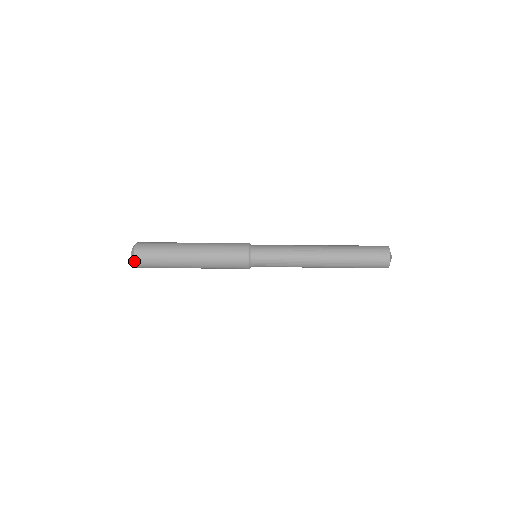
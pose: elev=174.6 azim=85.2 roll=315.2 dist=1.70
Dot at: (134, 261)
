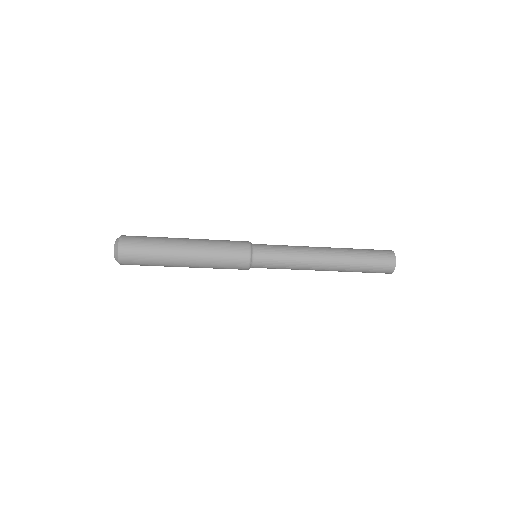
Dot at: (119, 241)
